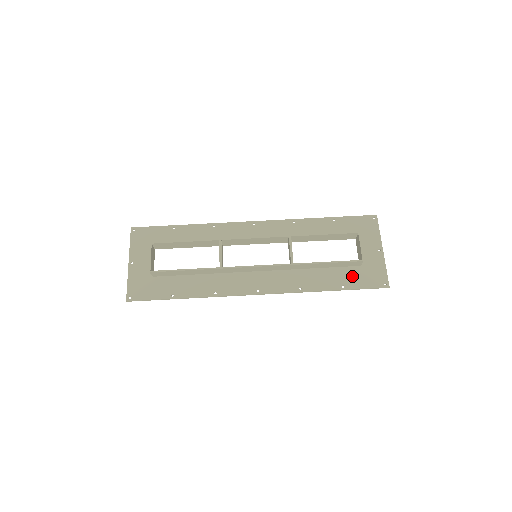
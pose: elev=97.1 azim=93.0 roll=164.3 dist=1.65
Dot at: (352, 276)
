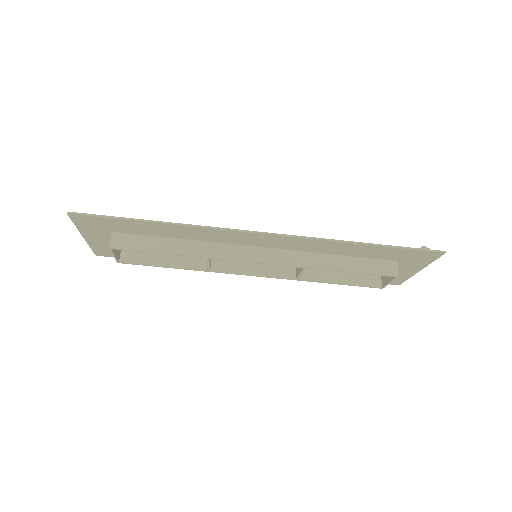
Dot at: occluded
